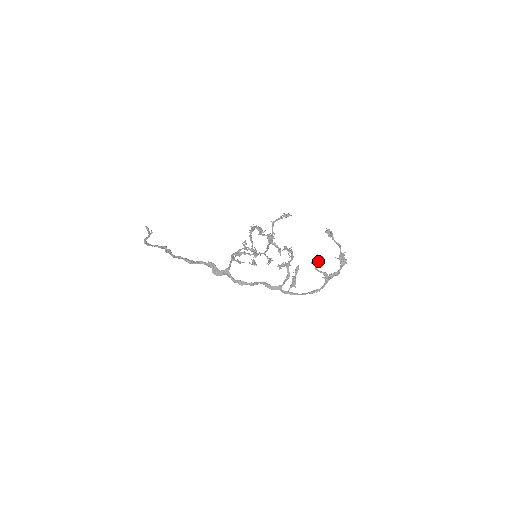
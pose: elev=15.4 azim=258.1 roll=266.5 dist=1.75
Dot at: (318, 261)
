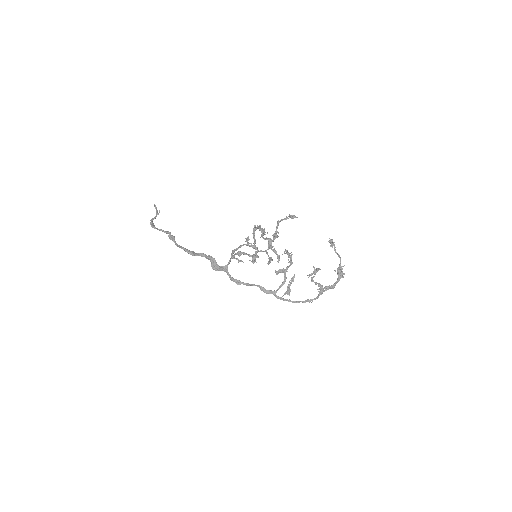
Dot at: (315, 272)
